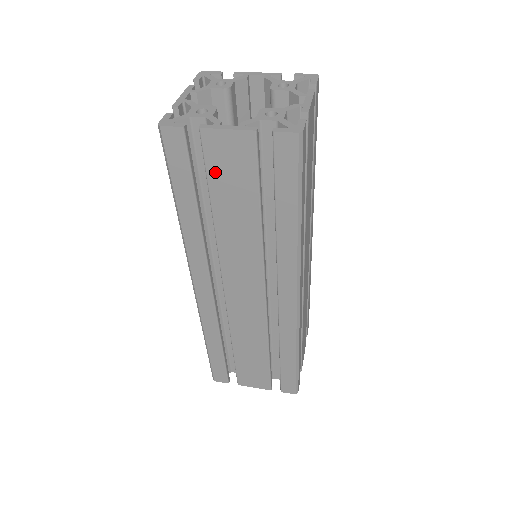
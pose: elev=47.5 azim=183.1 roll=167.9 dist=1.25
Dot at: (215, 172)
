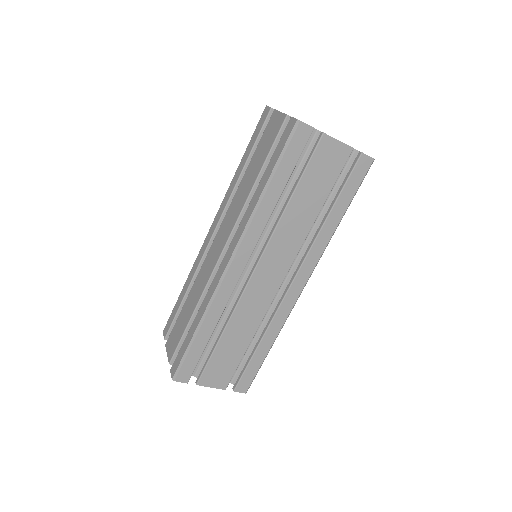
Dot at: (263, 139)
